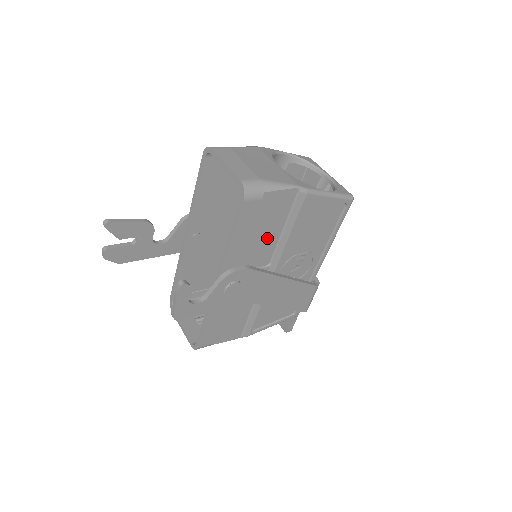
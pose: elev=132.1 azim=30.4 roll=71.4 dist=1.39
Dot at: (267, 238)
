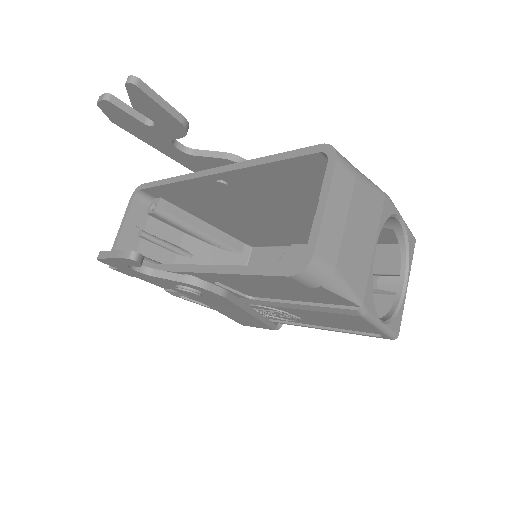
Dot at: (275, 293)
